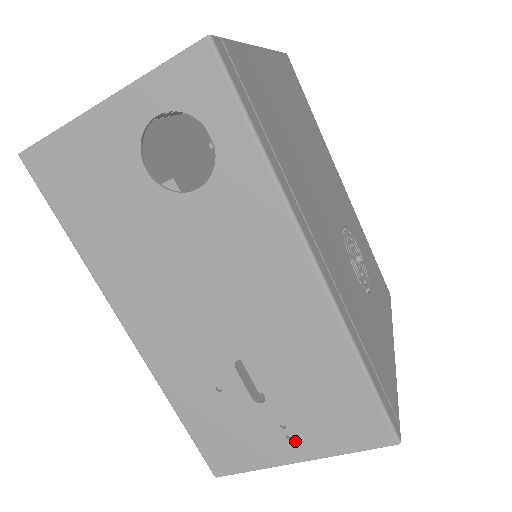
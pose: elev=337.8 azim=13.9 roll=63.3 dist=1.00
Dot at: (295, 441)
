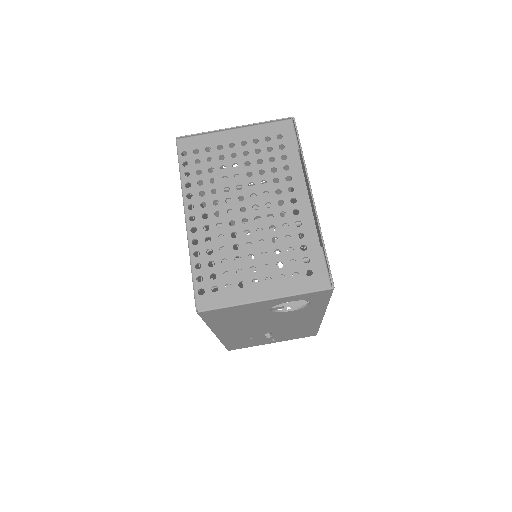
Dot at: (275, 341)
